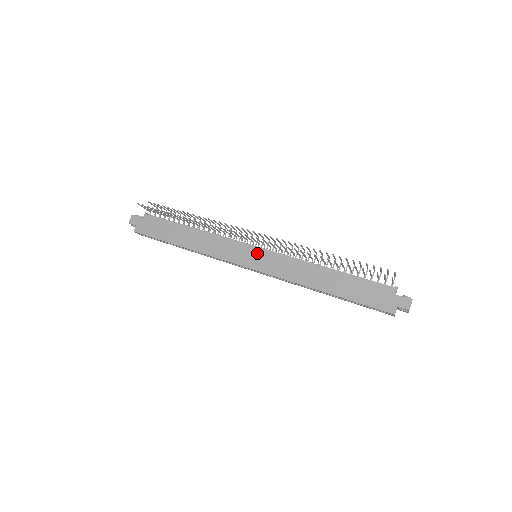
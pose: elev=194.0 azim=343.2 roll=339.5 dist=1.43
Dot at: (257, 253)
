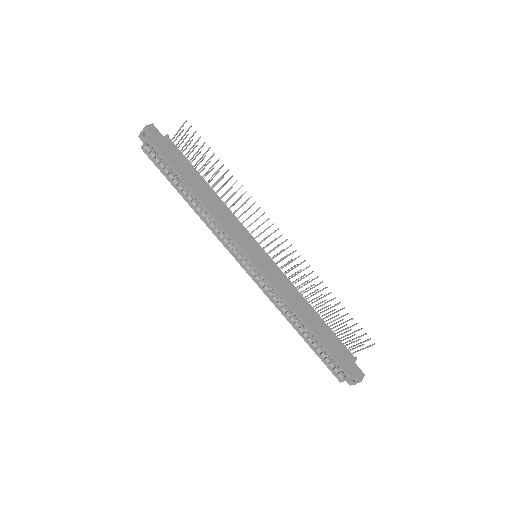
Dot at: (263, 254)
